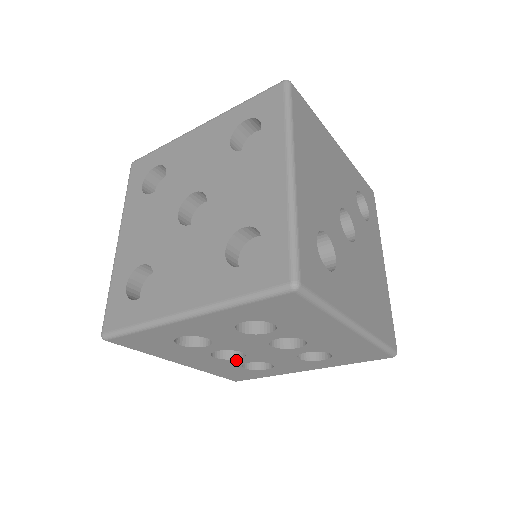
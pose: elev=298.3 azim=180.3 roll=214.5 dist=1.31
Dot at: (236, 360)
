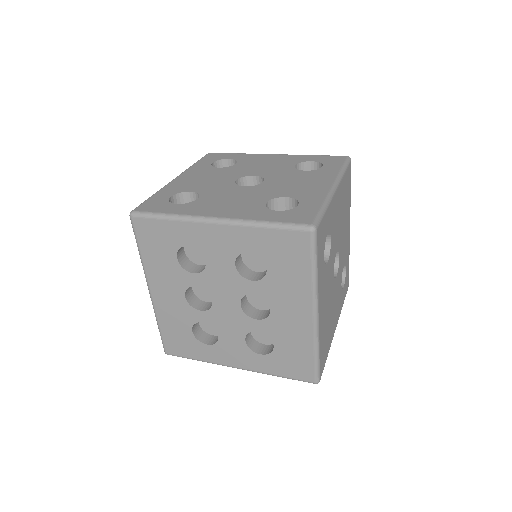
Dot at: (197, 312)
